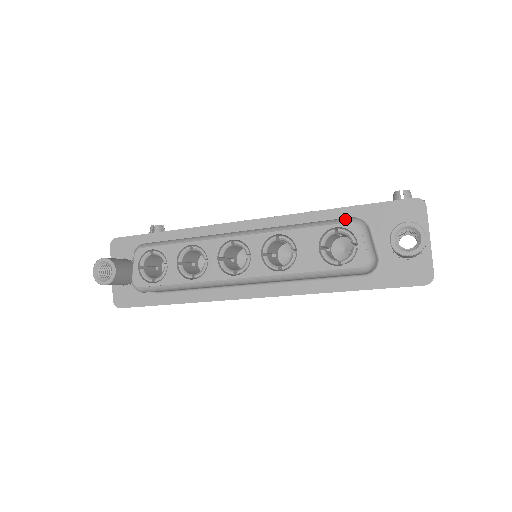
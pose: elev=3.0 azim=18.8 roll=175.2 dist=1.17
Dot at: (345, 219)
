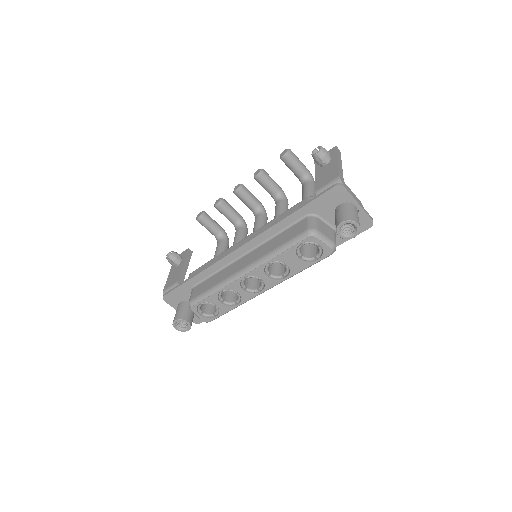
Dot at: (303, 236)
